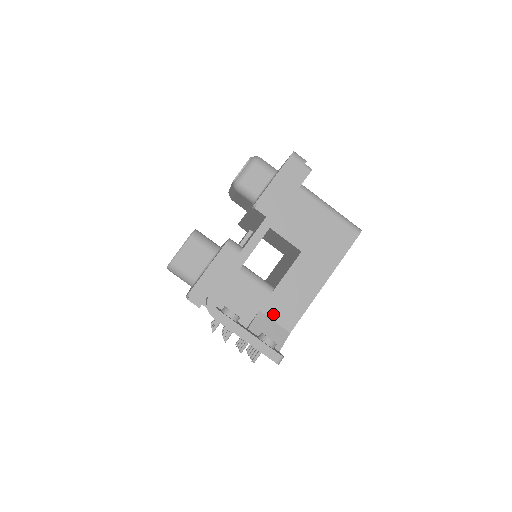
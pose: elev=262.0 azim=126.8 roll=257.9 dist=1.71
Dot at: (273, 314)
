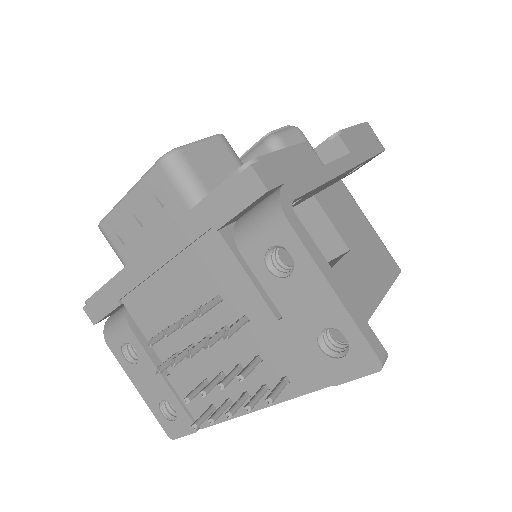
Dot at: occluded
